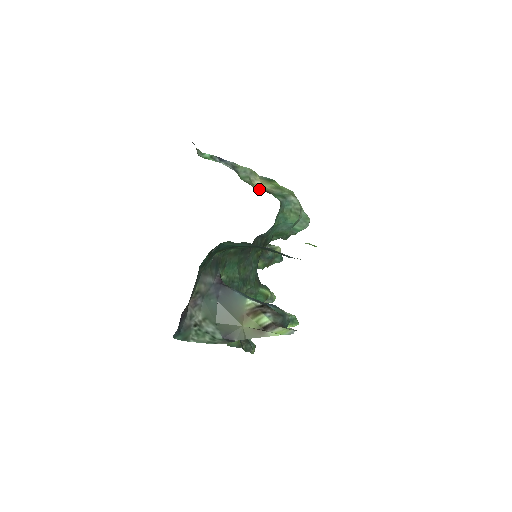
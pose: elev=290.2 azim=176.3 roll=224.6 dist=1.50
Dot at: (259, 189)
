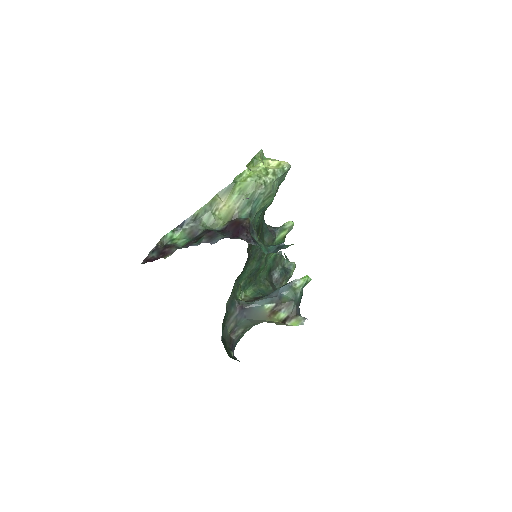
Dot at: (226, 220)
